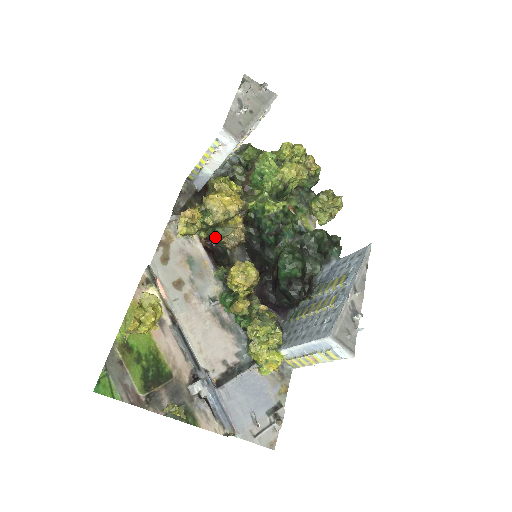
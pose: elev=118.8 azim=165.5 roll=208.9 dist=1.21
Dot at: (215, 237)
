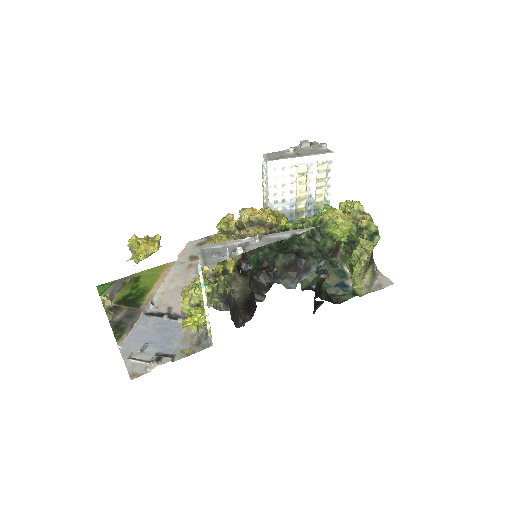
Dot at: occluded
